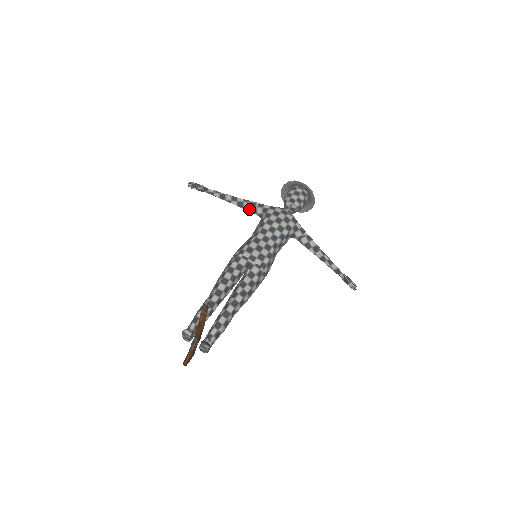
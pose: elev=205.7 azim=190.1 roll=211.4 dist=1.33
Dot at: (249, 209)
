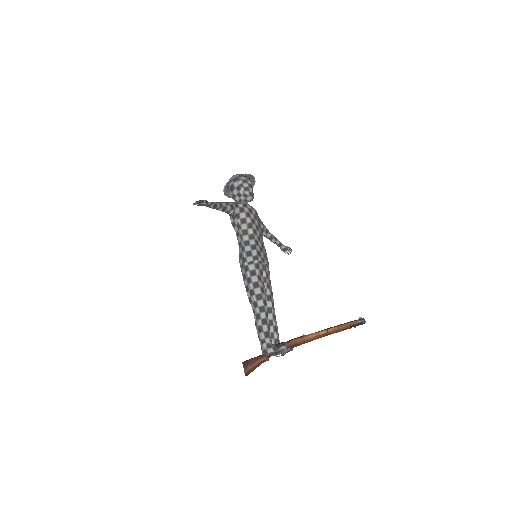
Dot at: (229, 211)
